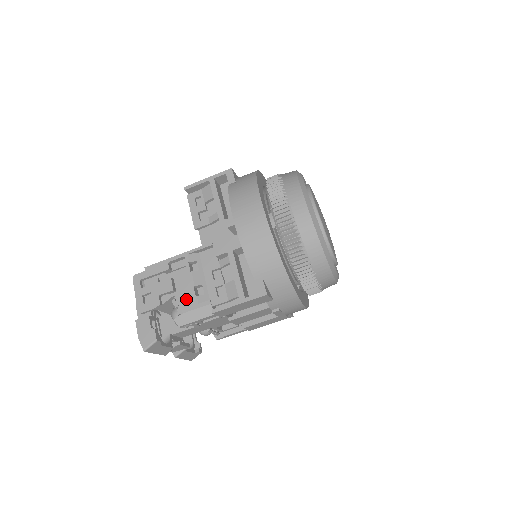
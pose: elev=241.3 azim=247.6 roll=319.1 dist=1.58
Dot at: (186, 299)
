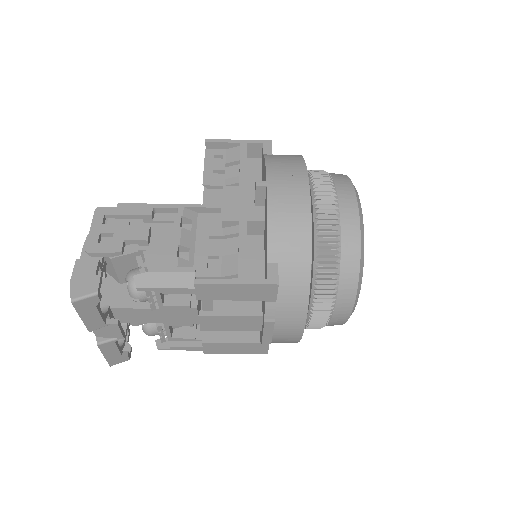
Dot at: (160, 258)
